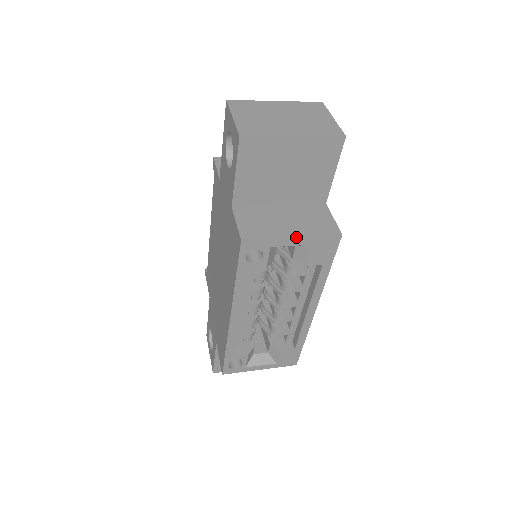
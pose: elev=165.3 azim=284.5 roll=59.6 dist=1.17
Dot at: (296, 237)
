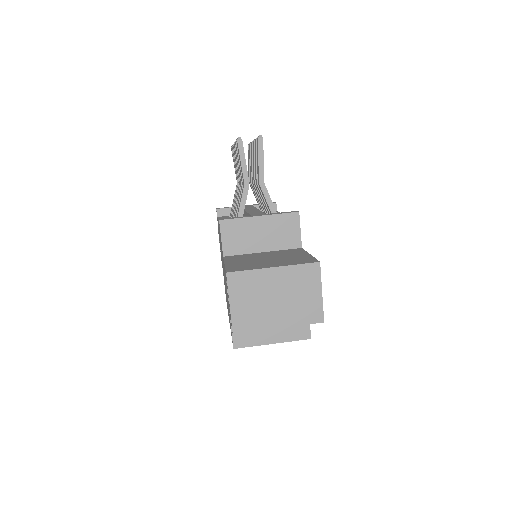
Dot at: (275, 343)
